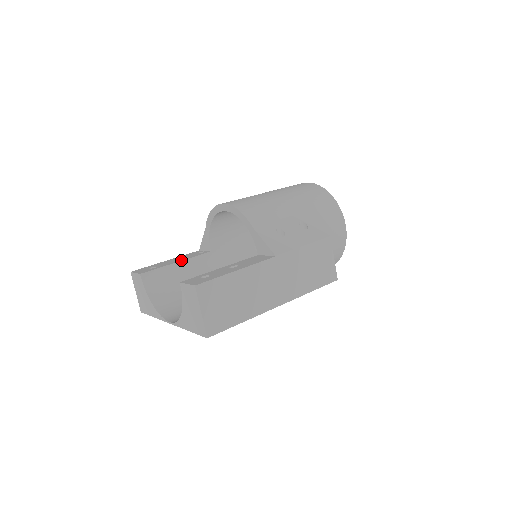
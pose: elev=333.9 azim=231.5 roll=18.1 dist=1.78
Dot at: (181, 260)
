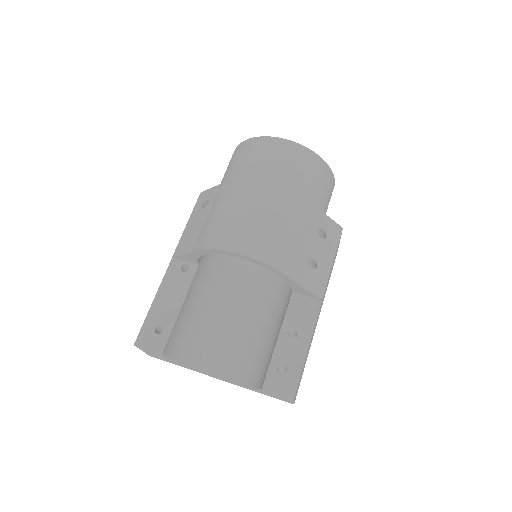
Dot at: (182, 302)
